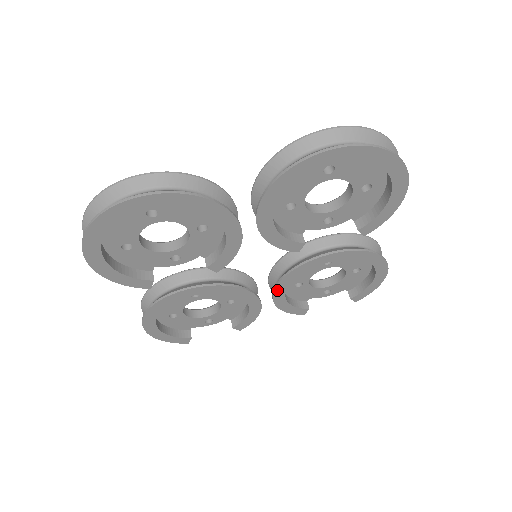
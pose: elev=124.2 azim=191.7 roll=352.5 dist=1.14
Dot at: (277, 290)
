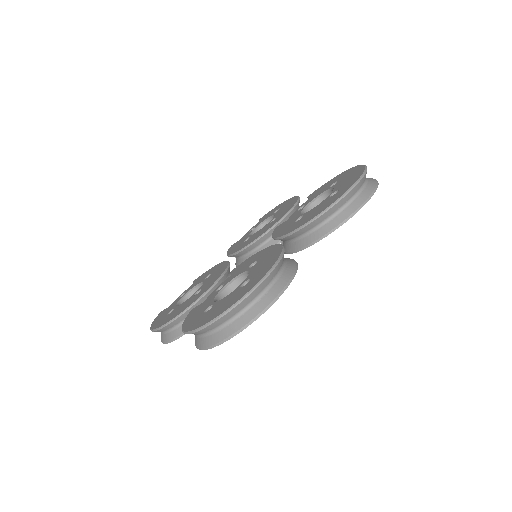
Dot at: occluded
